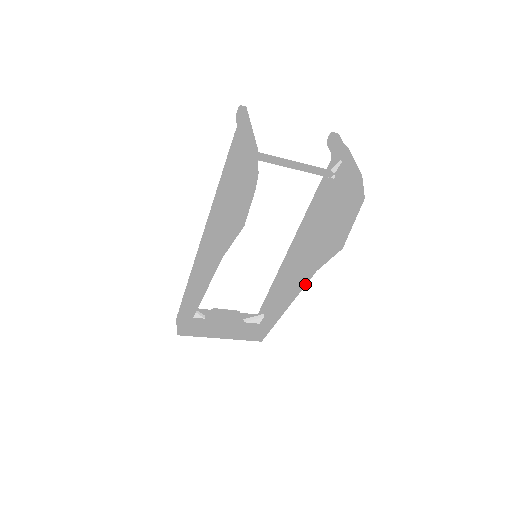
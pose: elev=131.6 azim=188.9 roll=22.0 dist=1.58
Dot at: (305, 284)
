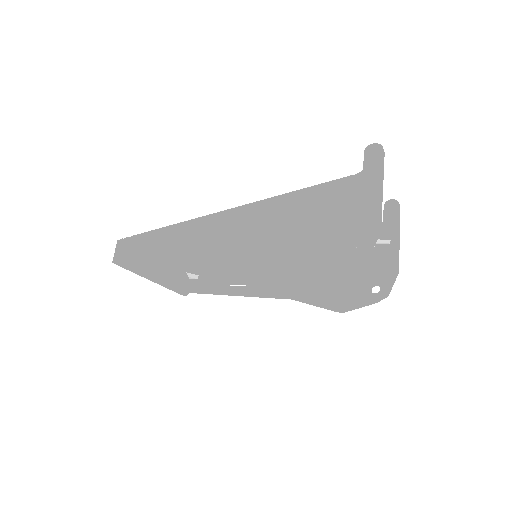
Dot at: (270, 297)
